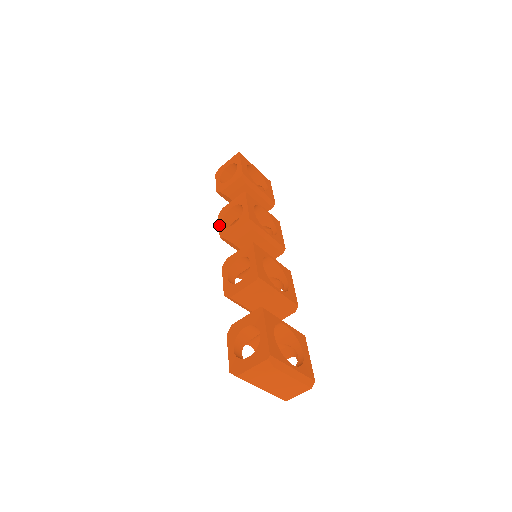
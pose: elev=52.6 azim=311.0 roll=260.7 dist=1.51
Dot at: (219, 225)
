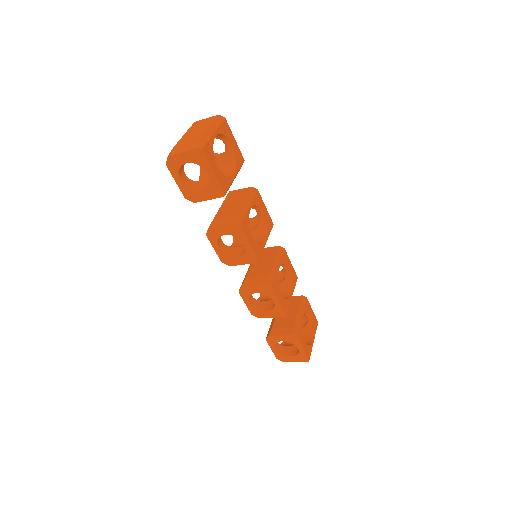
Dot at: (214, 248)
